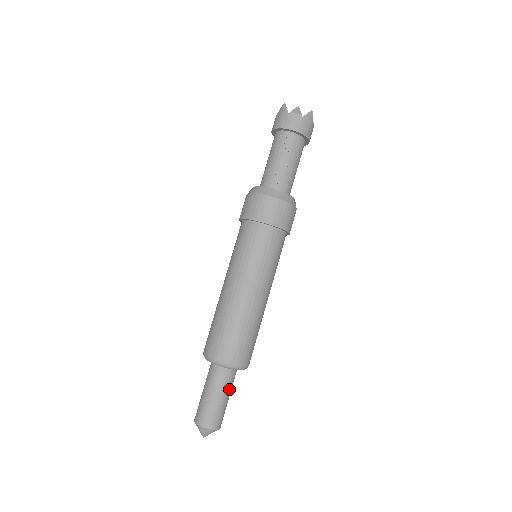
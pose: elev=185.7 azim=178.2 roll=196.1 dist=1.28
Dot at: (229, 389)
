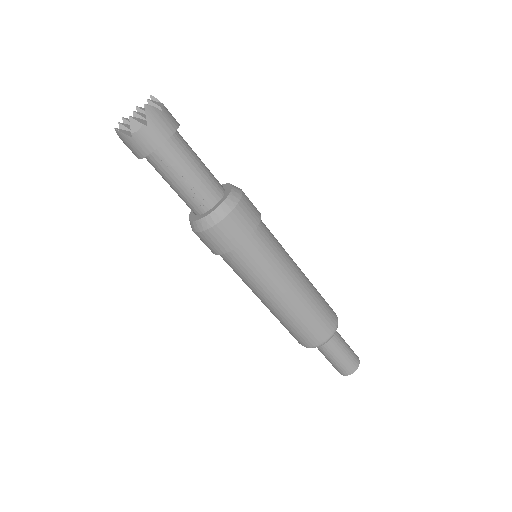
Dot at: (341, 342)
